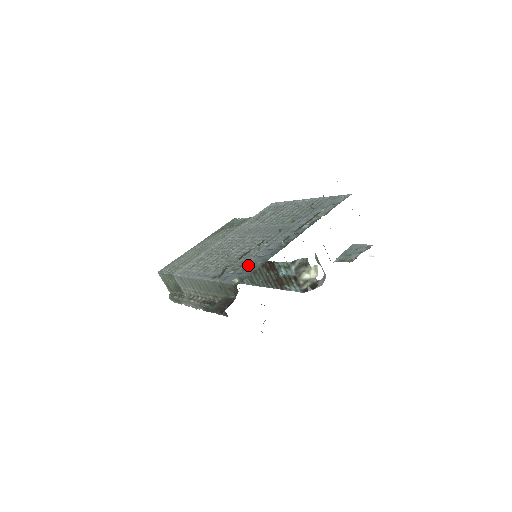
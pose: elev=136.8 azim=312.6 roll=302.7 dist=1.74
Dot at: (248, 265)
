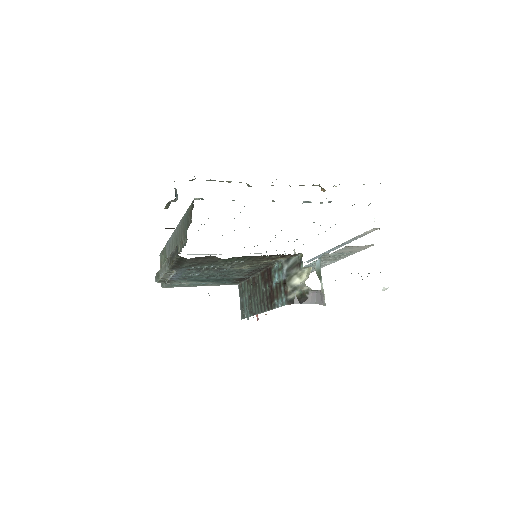
Dot at: occluded
